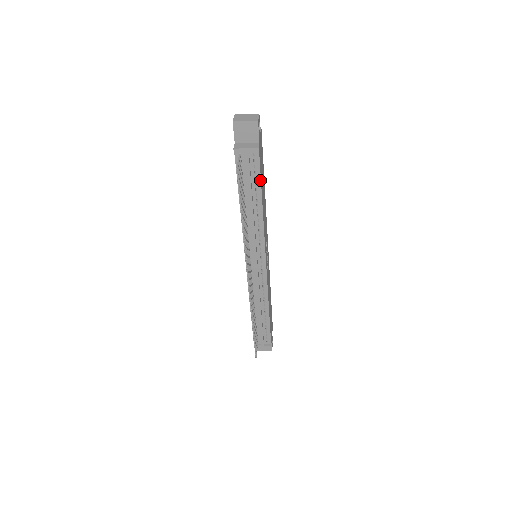
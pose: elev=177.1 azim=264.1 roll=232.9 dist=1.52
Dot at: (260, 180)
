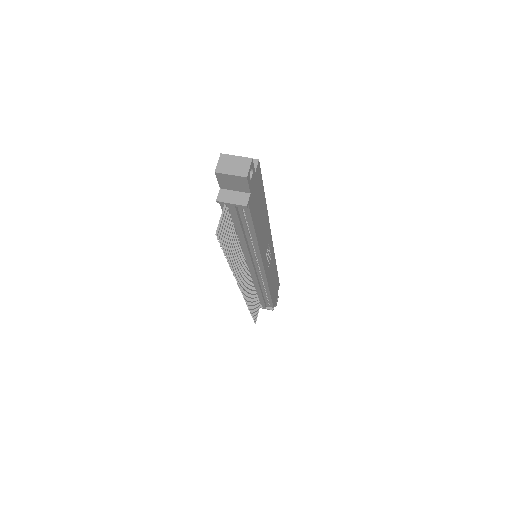
Dot at: (252, 224)
